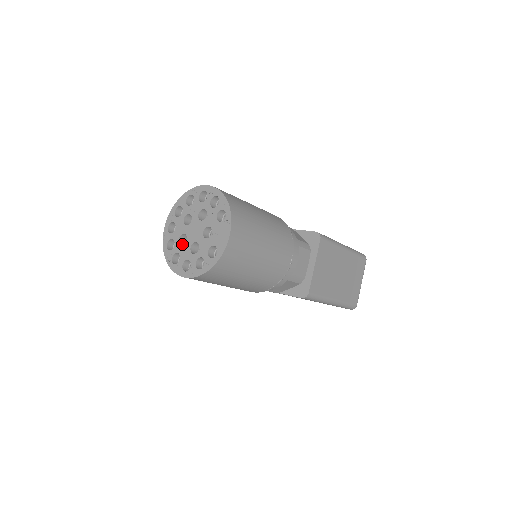
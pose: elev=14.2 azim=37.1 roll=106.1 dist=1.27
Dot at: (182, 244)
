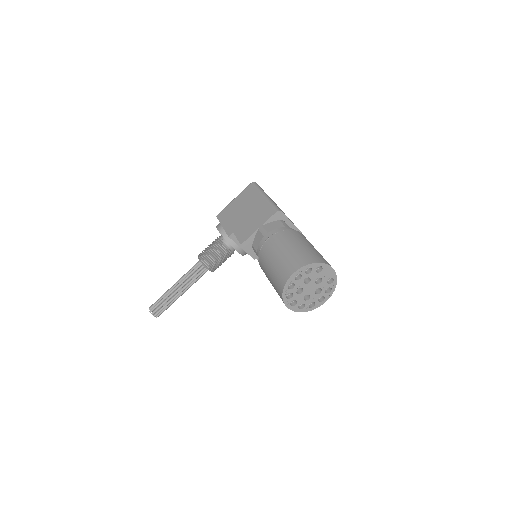
Dot at: (305, 299)
